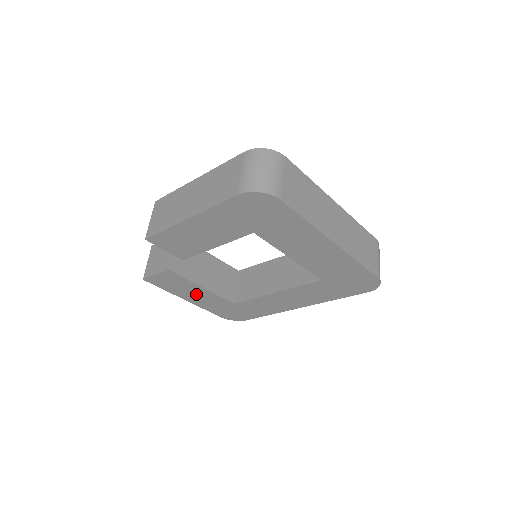
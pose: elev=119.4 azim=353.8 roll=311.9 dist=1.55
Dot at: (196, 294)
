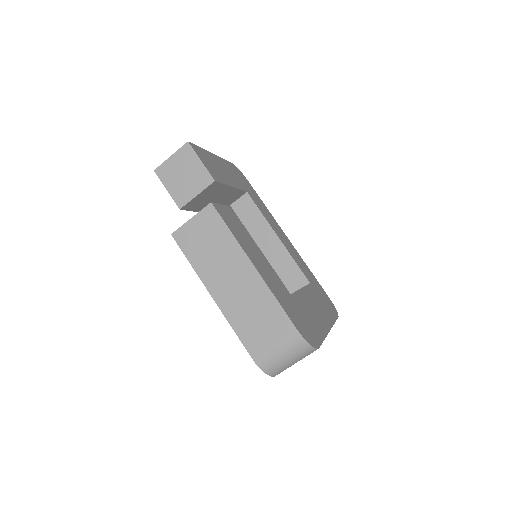
Dot at: occluded
